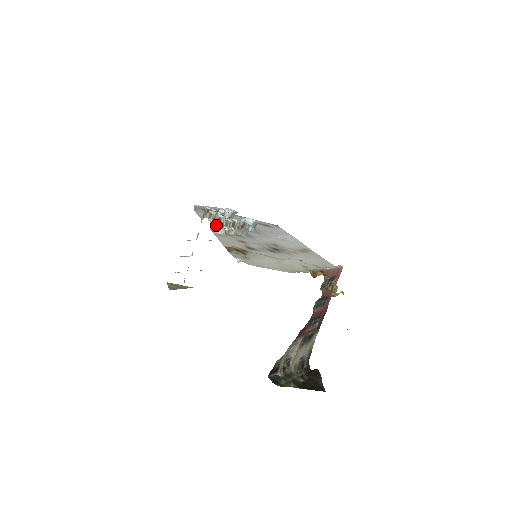
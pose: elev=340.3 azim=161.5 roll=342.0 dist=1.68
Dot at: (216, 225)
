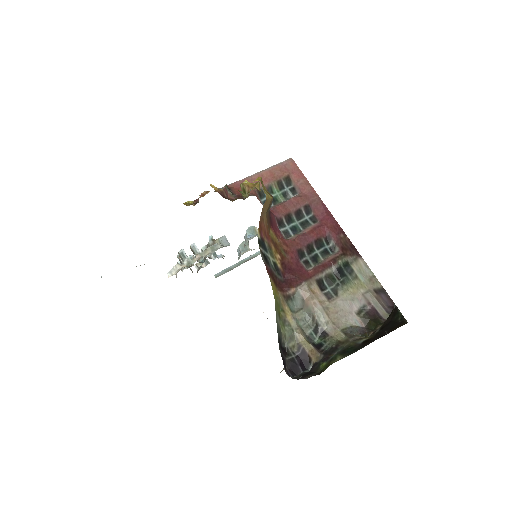
Dot at: occluded
